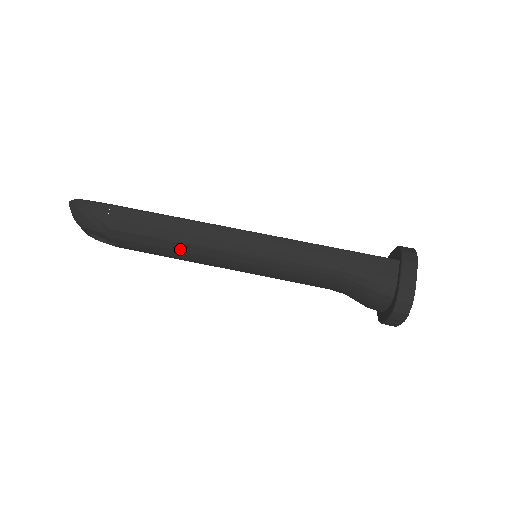
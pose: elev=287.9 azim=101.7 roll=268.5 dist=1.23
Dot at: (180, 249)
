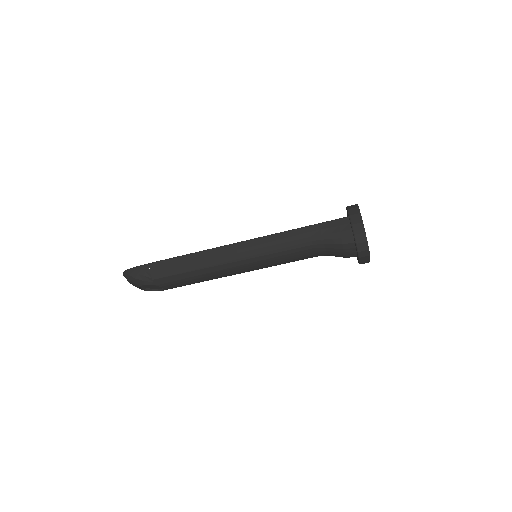
Dot at: (204, 273)
